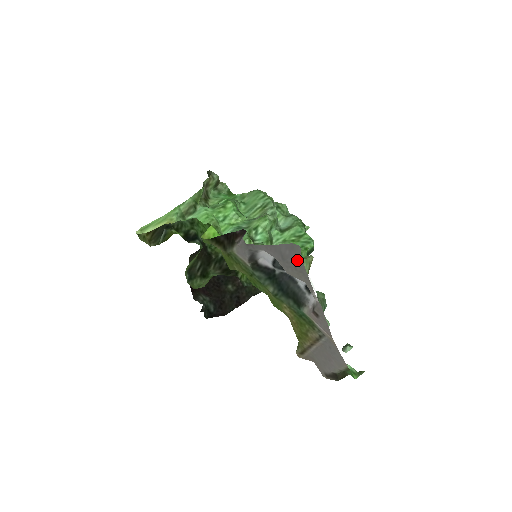
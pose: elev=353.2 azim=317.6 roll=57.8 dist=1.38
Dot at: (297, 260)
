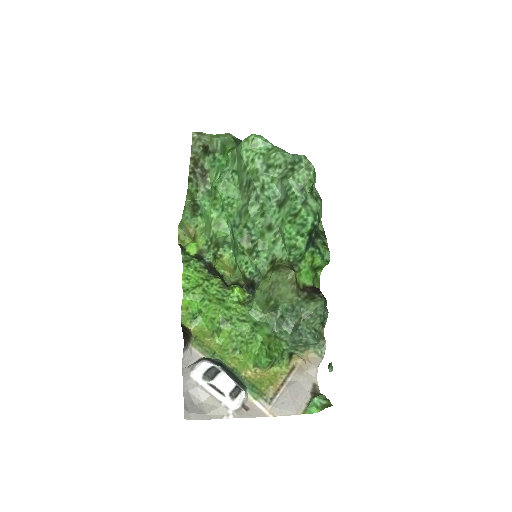
Dot at: (196, 413)
